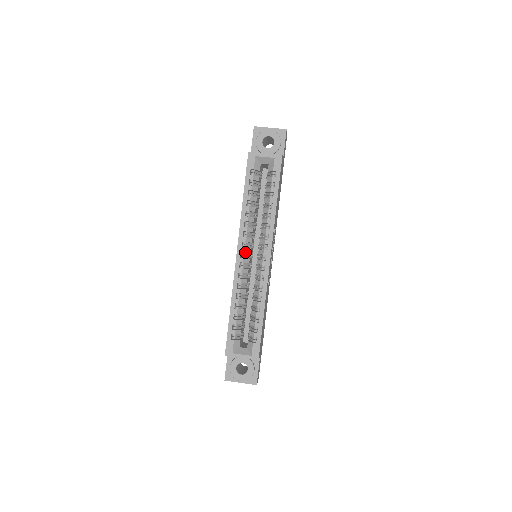
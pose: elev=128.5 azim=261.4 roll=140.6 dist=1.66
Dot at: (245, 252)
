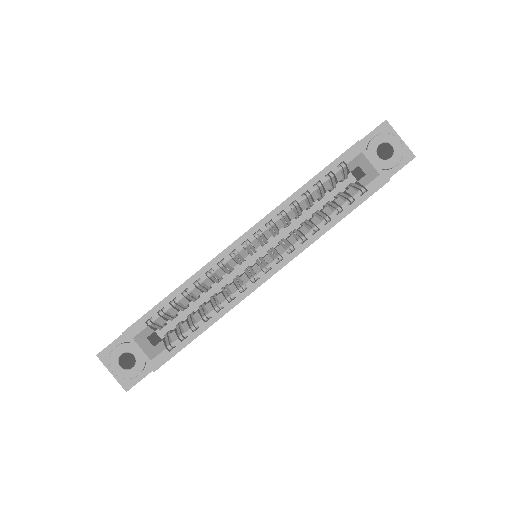
Dot at: occluded
